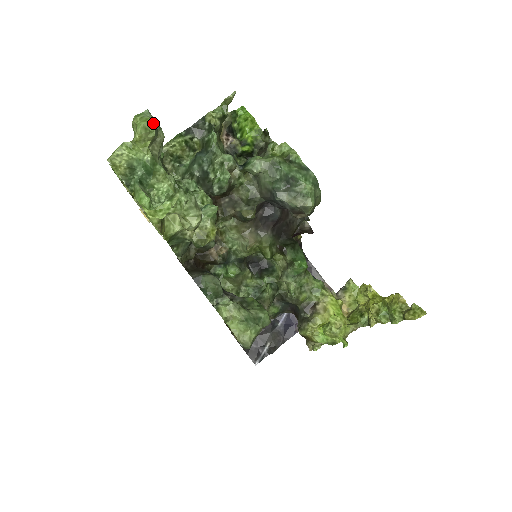
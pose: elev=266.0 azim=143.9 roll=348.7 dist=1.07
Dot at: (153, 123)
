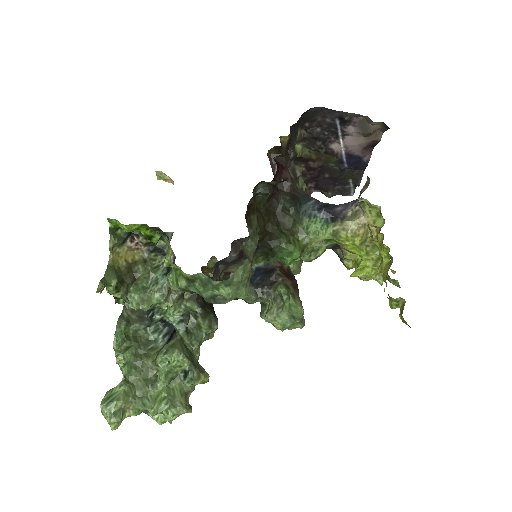
Dot at: (112, 421)
